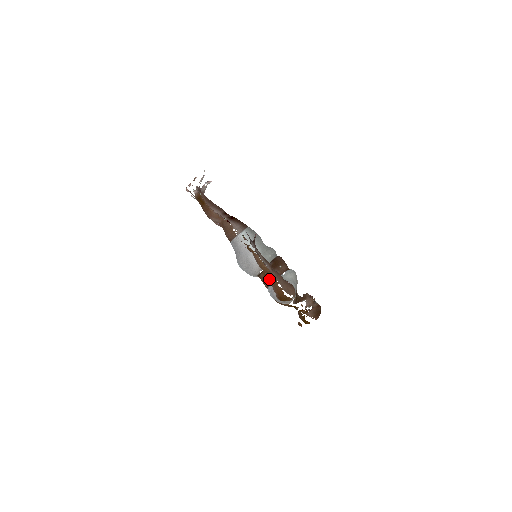
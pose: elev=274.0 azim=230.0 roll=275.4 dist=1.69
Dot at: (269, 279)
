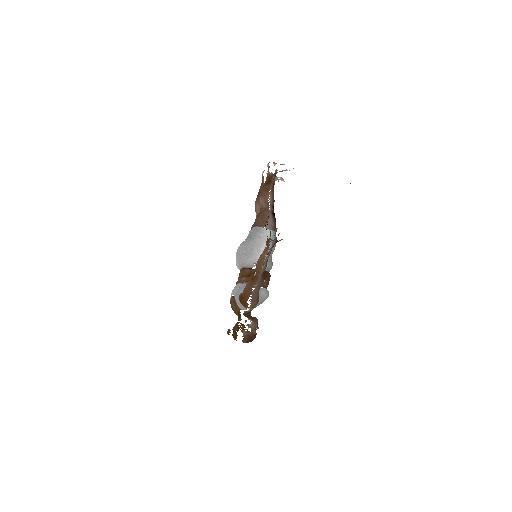
Dot at: (252, 277)
